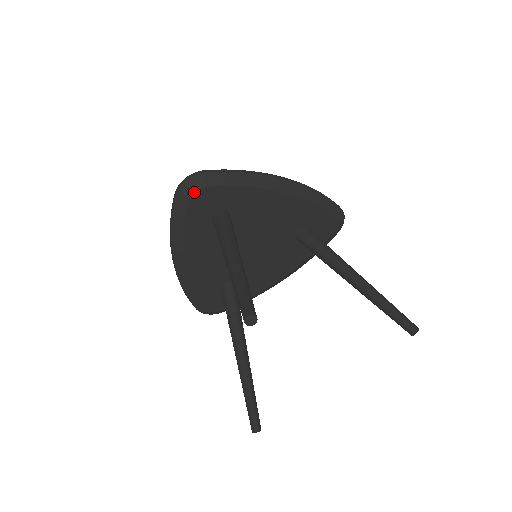
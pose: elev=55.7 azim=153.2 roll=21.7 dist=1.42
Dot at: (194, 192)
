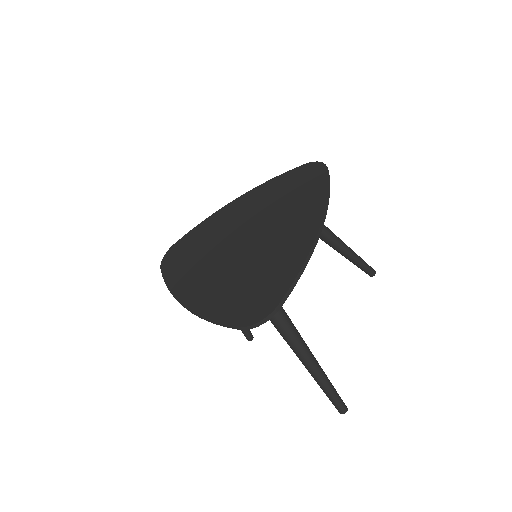
Dot at: occluded
